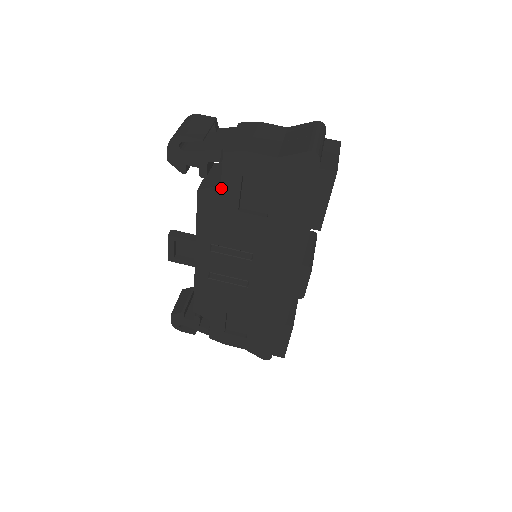
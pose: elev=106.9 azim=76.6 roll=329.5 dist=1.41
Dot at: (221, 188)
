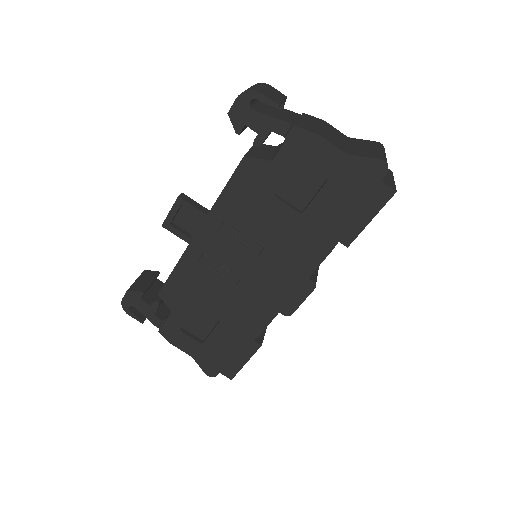
Dot at: (270, 164)
